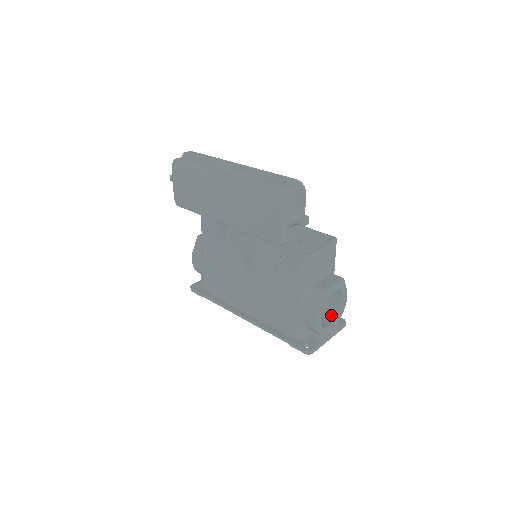
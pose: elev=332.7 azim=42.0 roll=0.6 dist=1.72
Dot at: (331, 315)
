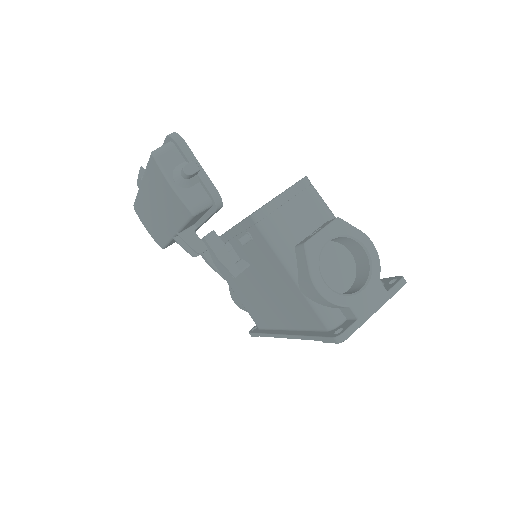
Dot at: (363, 276)
